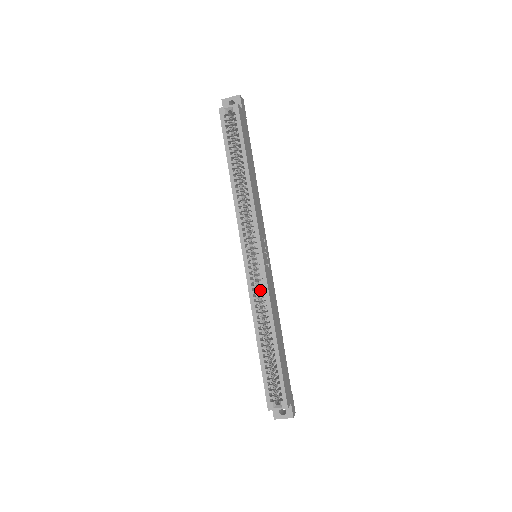
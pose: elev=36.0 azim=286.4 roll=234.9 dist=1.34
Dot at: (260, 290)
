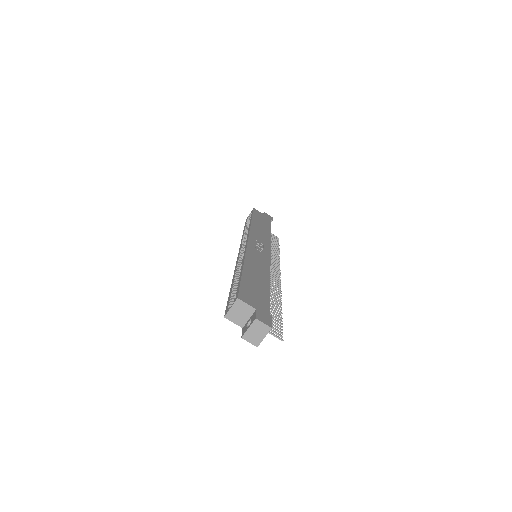
Dot at: occluded
